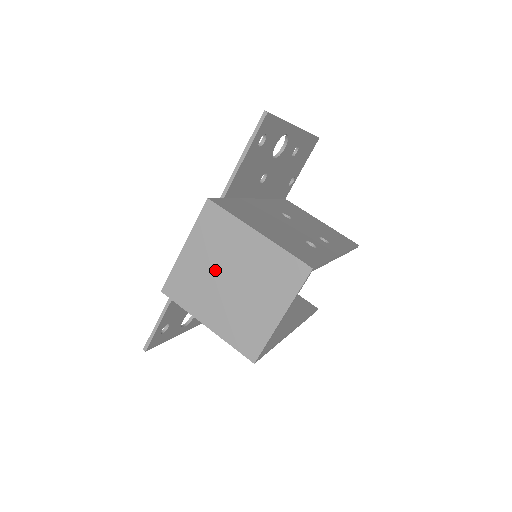
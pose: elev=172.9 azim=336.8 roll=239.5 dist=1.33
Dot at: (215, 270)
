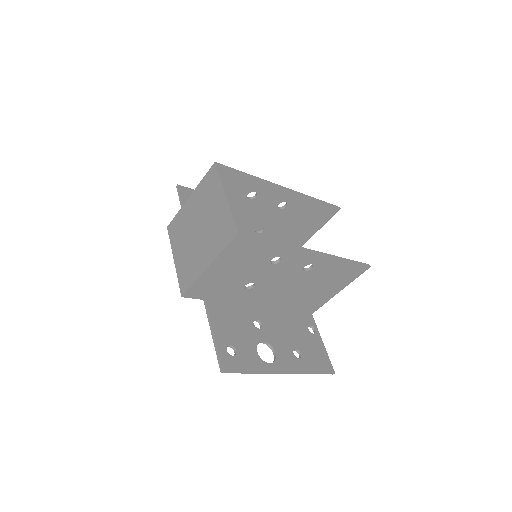
Dot at: (190, 240)
